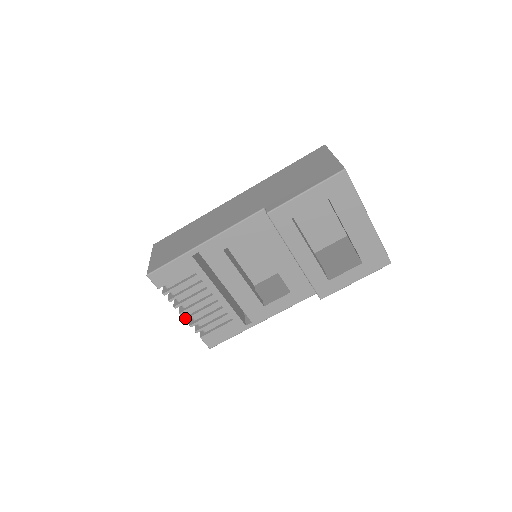
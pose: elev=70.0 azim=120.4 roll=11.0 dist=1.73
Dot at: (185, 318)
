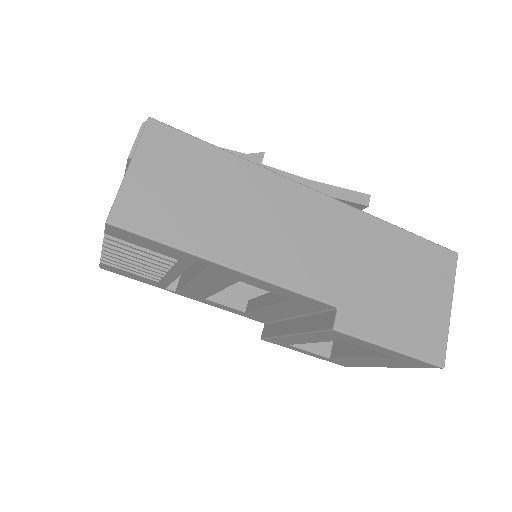
Dot at: (104, 251)
